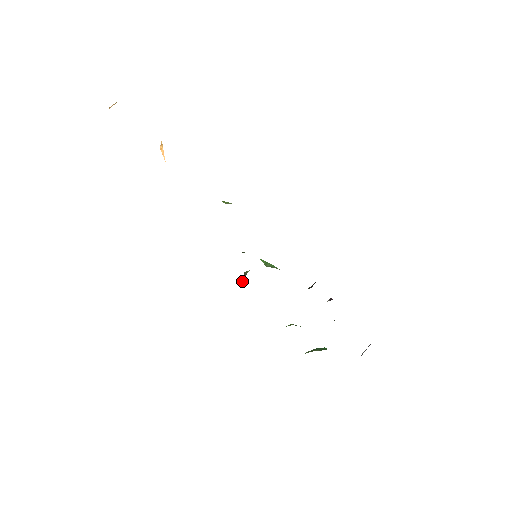
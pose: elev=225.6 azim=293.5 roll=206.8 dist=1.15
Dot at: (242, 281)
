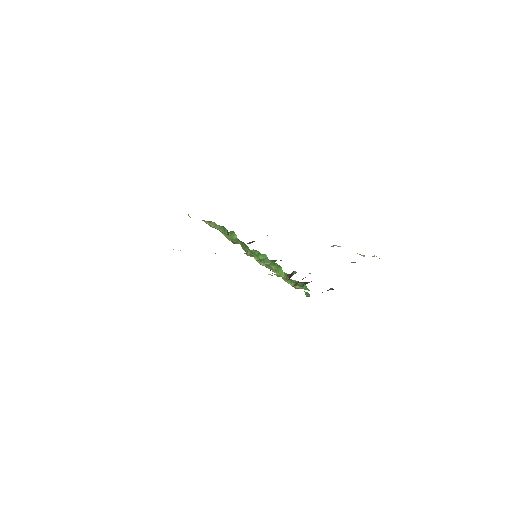
Dot at: occluded
